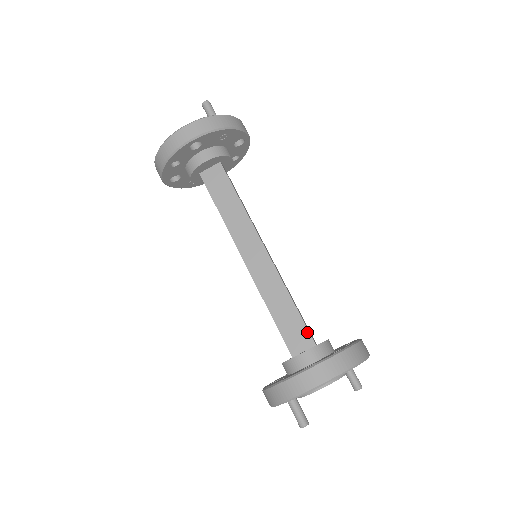
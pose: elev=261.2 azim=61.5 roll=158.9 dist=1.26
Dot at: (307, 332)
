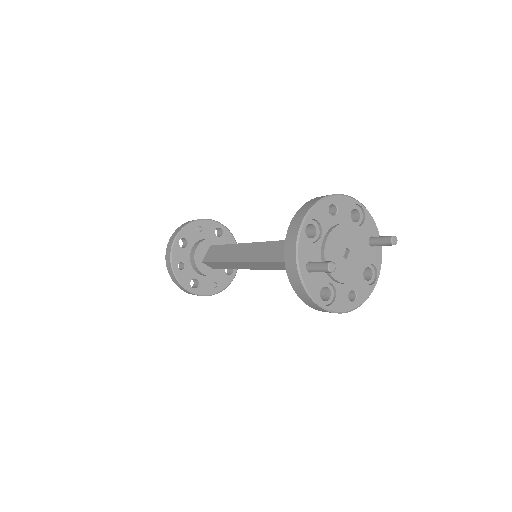
Dot at: occluded
